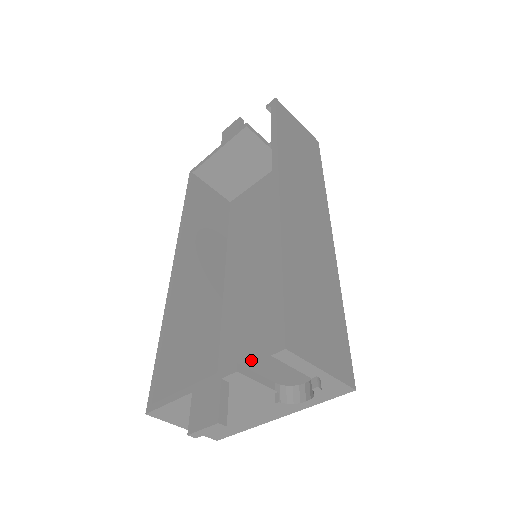
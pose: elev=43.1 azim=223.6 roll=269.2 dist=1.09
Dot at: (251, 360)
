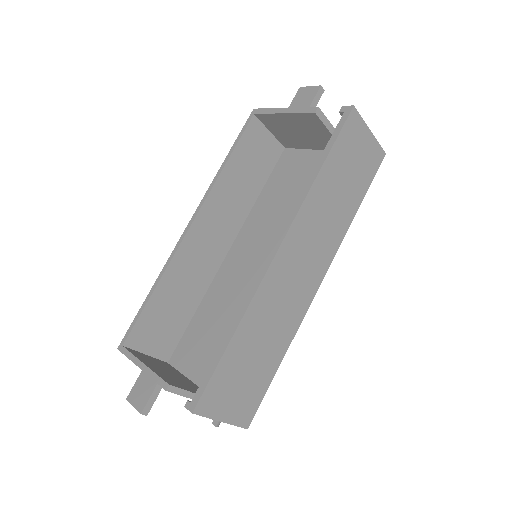
Dot at: (210, 338)
